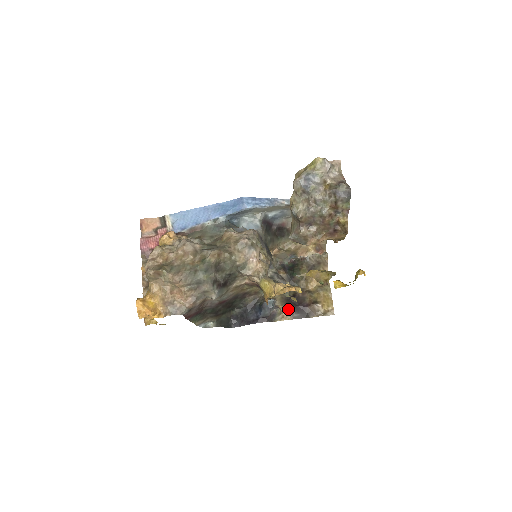
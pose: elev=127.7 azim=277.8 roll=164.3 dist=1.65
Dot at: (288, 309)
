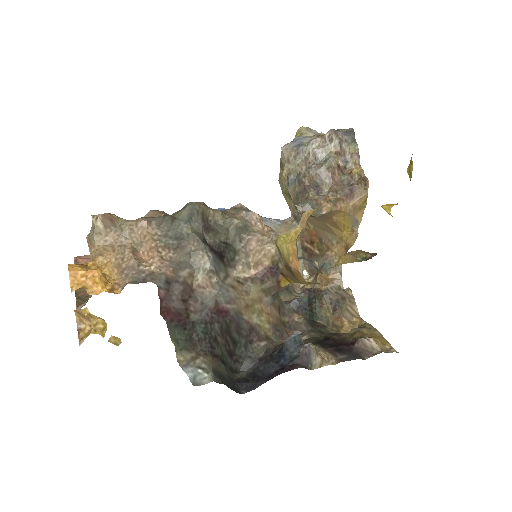
Dot at: (326, 350)
